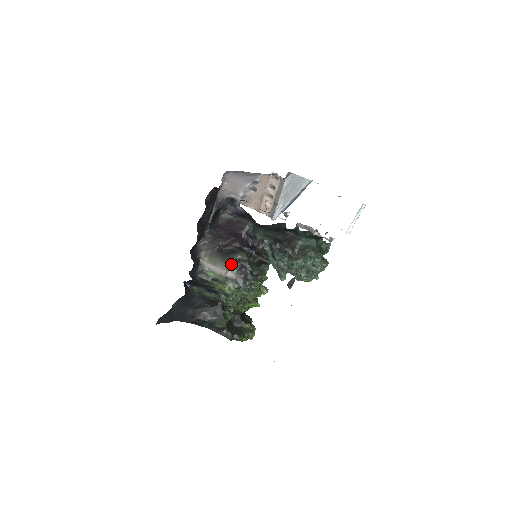
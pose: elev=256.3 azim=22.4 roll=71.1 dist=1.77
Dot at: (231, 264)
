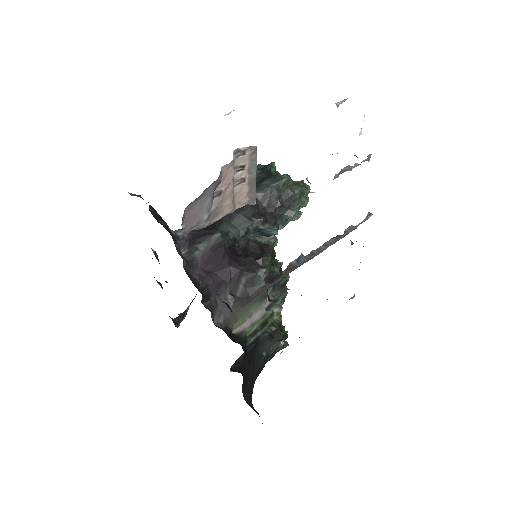
Dot at: occluded
